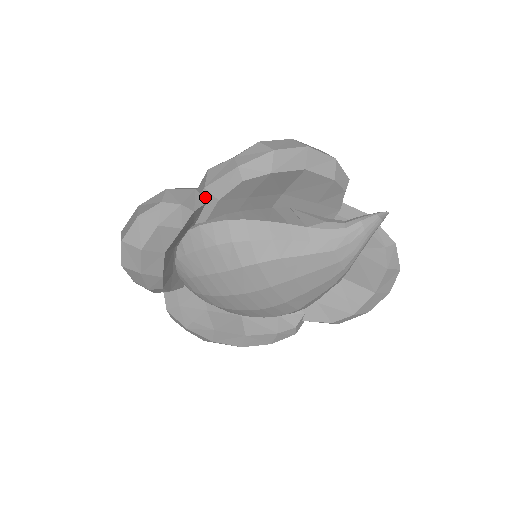
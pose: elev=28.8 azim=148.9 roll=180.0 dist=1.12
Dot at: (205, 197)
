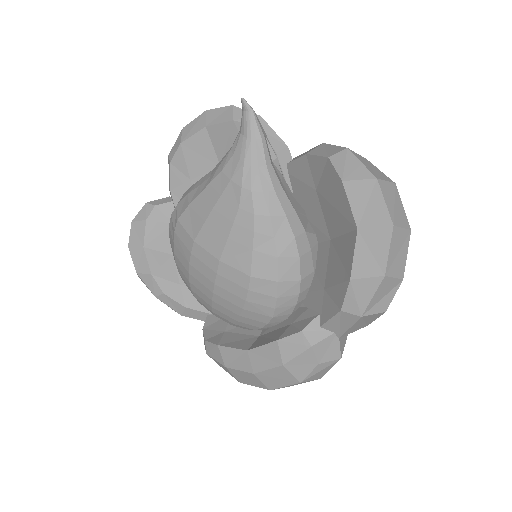
Dot at: (171, 197)
